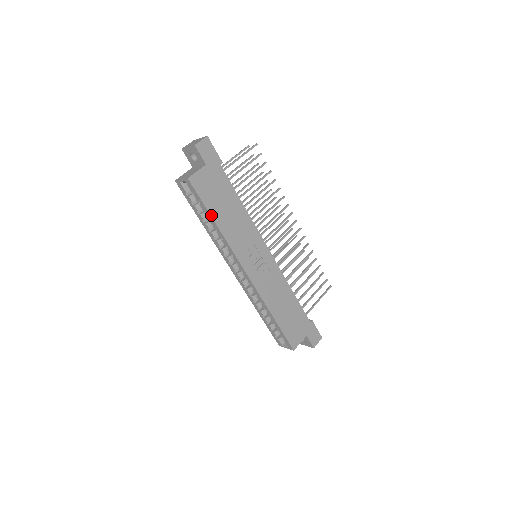
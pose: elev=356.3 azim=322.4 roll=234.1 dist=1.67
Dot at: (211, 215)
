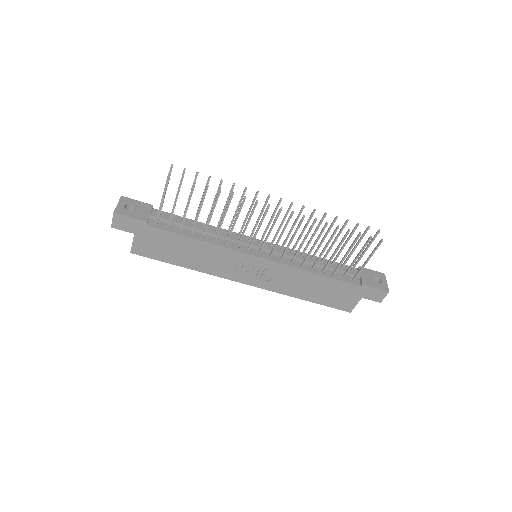
Dot at: (174, 264)
